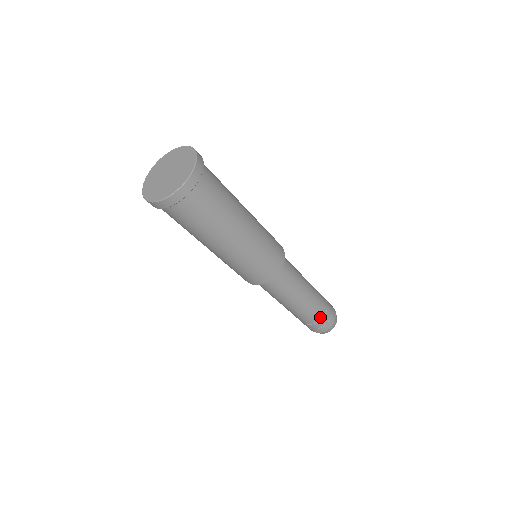
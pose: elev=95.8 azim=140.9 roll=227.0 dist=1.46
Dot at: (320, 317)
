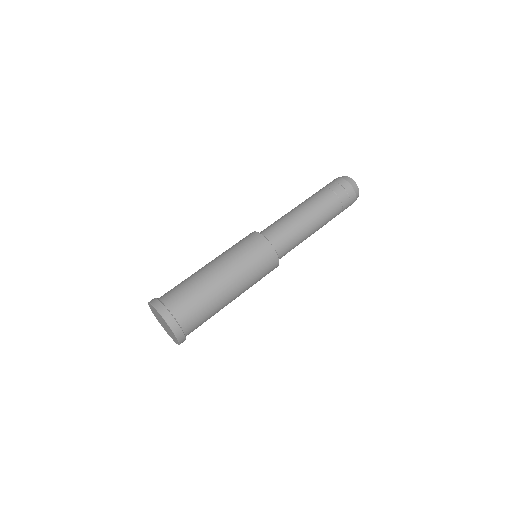
Dot at: (340, 211)
